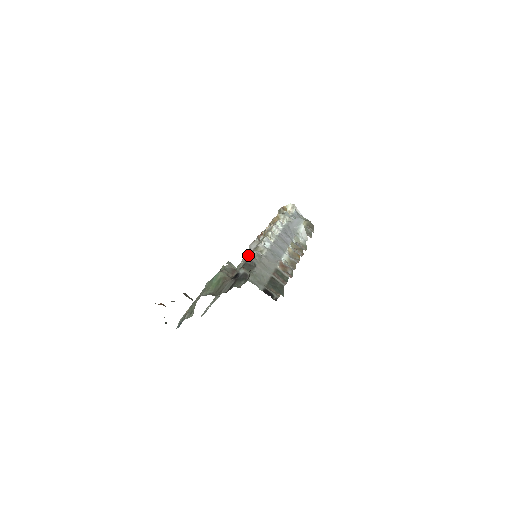
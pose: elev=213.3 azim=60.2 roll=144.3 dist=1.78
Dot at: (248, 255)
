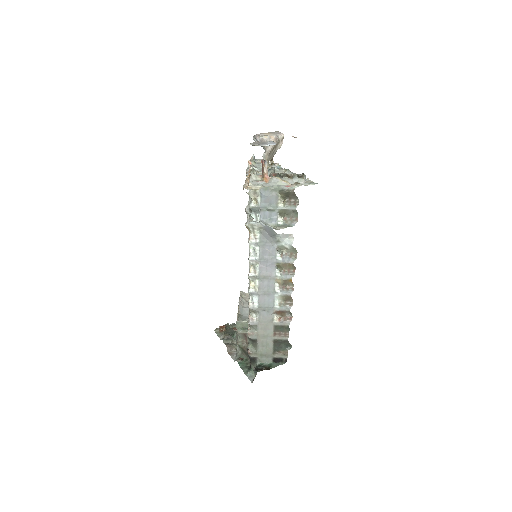
Dot at: occluded
